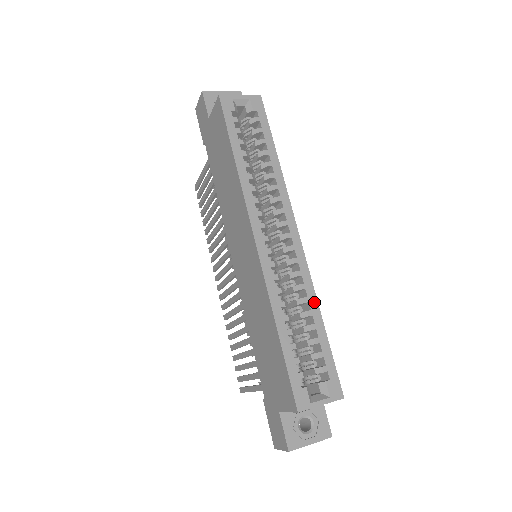
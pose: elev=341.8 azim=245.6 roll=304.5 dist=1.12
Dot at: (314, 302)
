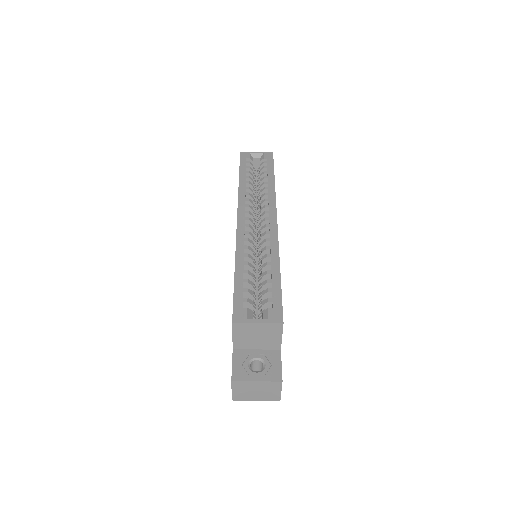
Dot at: (276, 258)
